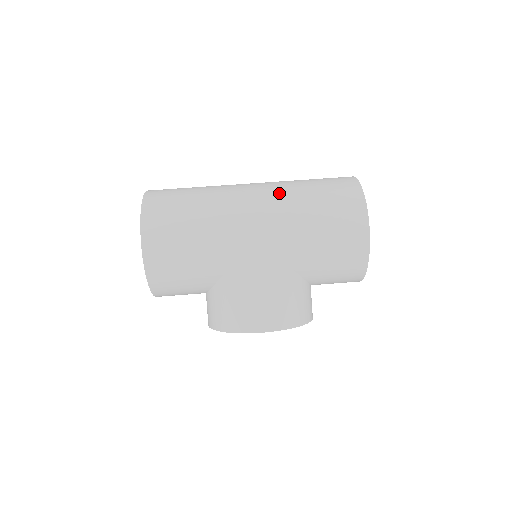
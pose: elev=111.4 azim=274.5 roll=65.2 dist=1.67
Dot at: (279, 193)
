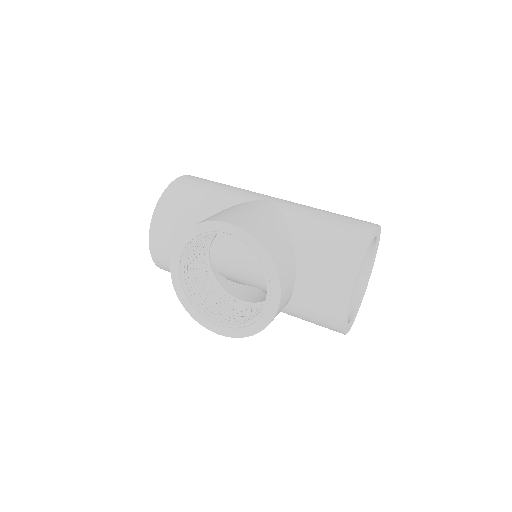
Dot at: occluded
